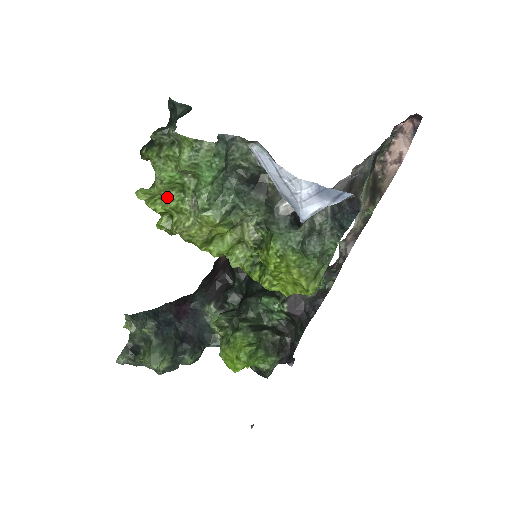
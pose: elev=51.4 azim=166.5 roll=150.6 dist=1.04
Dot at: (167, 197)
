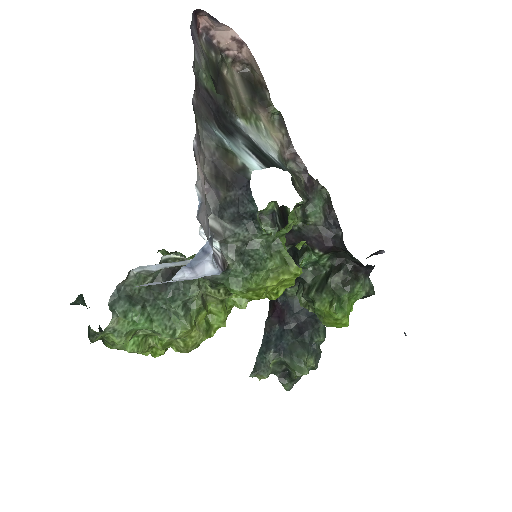
Dot at: (152, 346)
